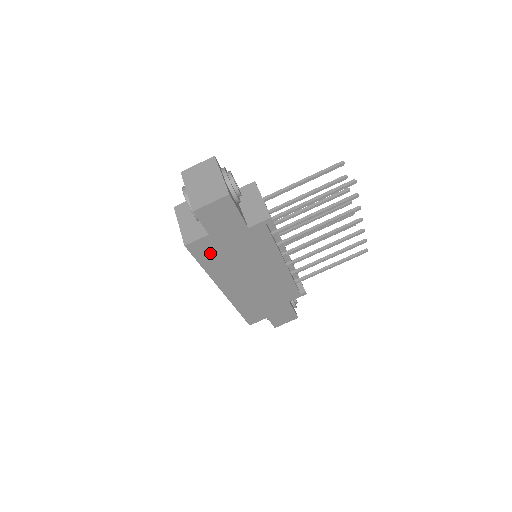
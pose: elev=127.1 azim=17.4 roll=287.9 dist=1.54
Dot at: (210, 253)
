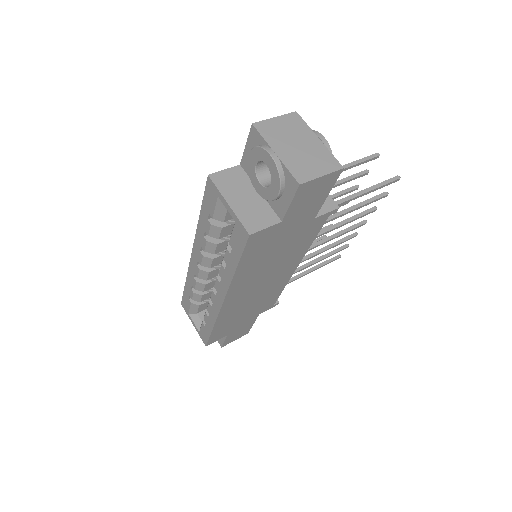
Dot at: (259, 248)
